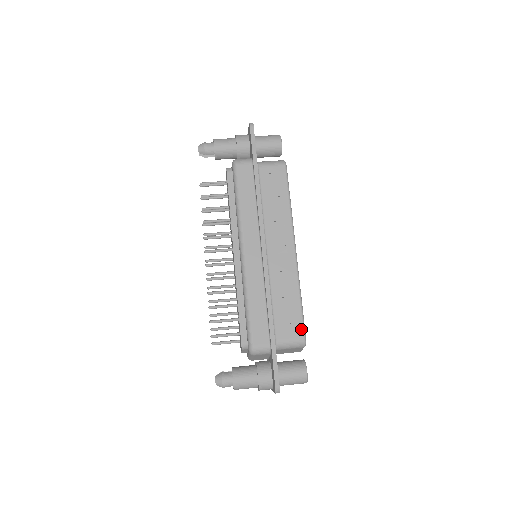
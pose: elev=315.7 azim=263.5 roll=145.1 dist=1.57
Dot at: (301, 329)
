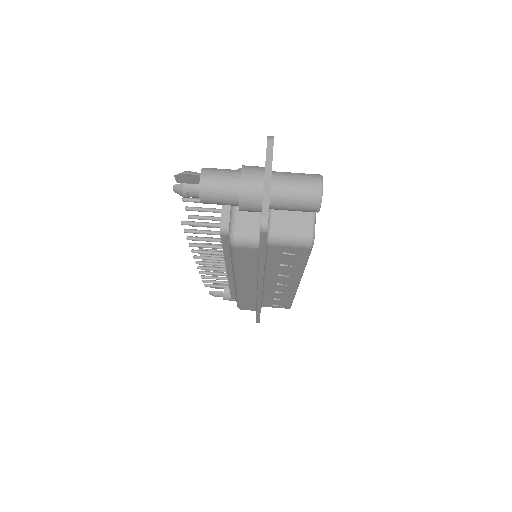
Dot at: (288, 307)
